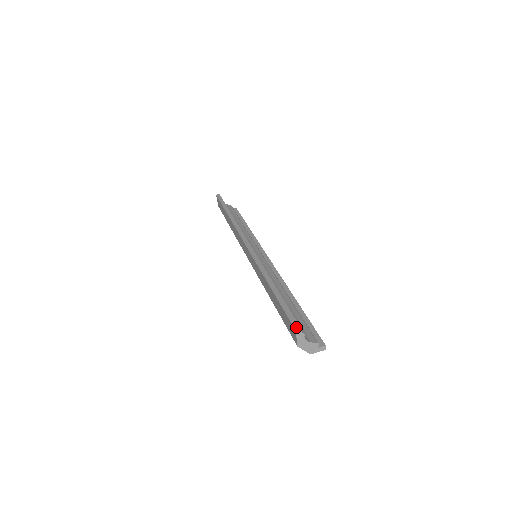
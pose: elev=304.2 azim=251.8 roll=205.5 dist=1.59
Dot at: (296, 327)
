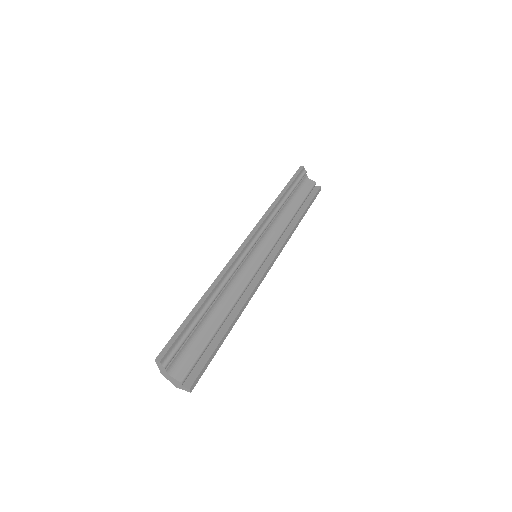
Dot at: (159, 357)
